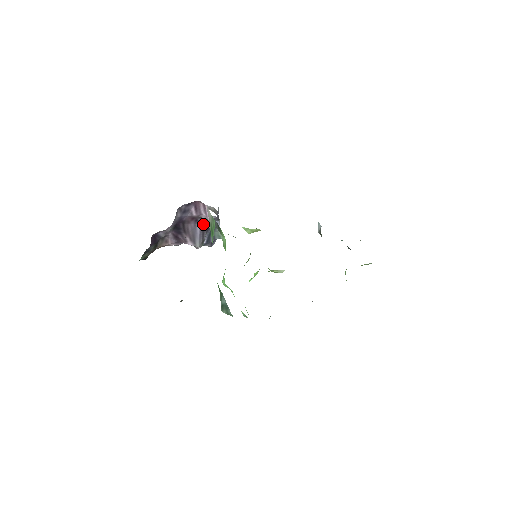
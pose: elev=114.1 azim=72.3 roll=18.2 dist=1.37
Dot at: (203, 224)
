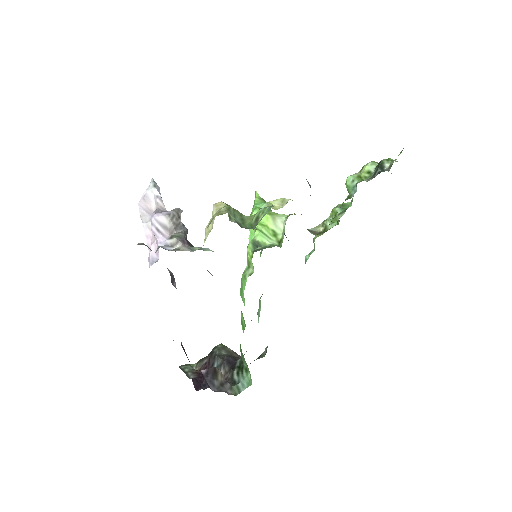
Dot at: occluded
